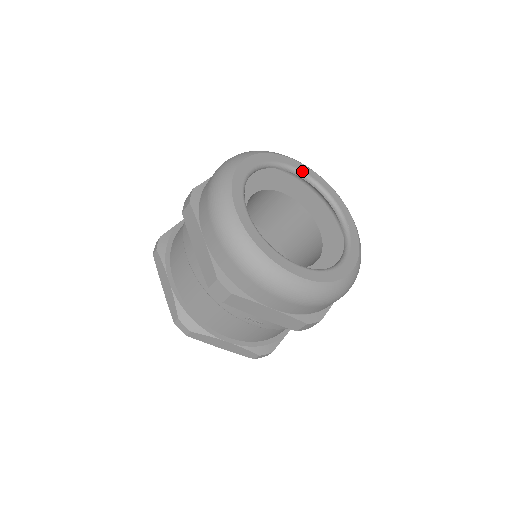
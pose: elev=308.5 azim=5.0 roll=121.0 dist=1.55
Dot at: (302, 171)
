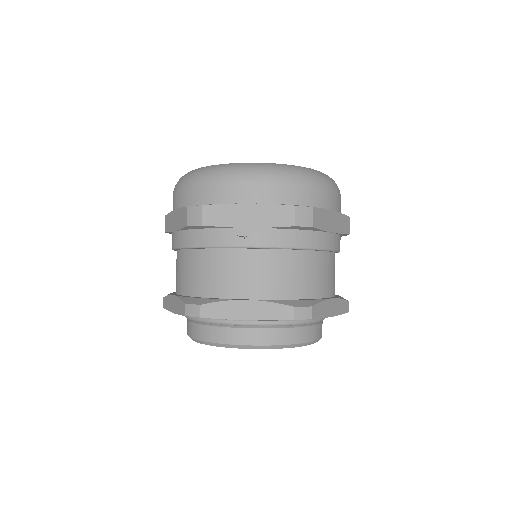
Dot at: occluded
